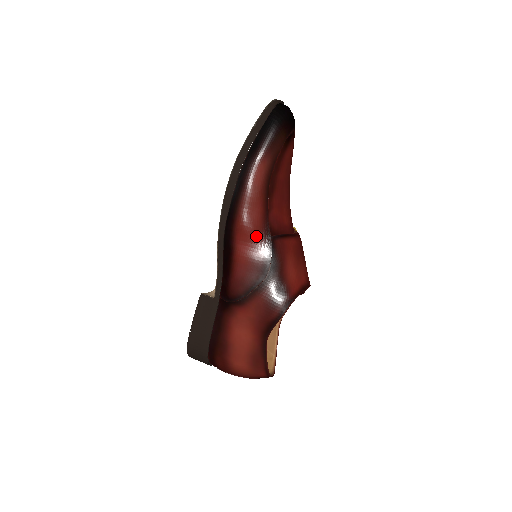
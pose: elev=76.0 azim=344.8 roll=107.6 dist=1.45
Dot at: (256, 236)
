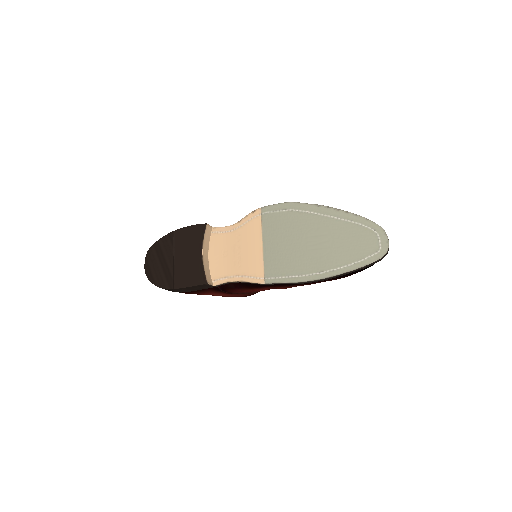
Dot at: occluded
